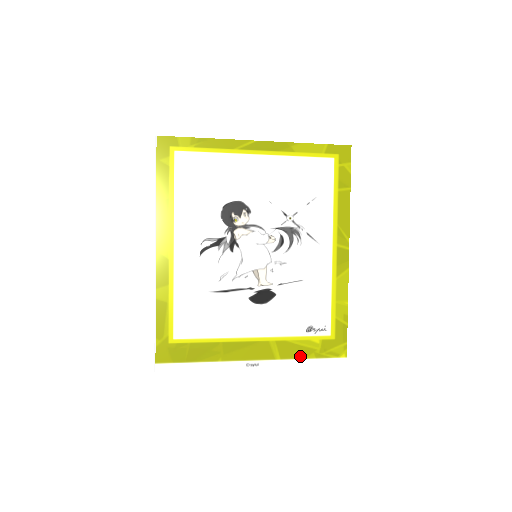
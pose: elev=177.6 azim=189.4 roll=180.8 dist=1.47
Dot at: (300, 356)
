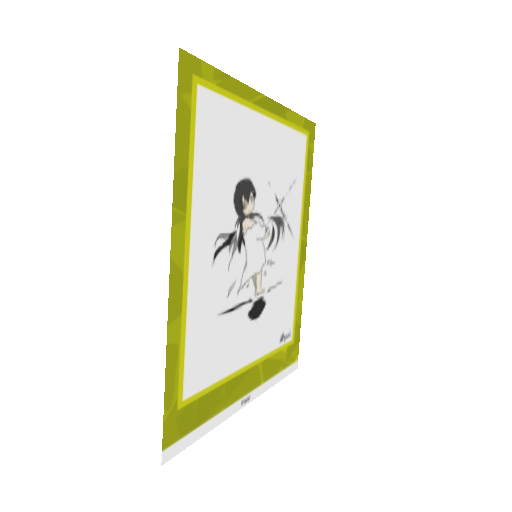
Dot at: (275, 372)
